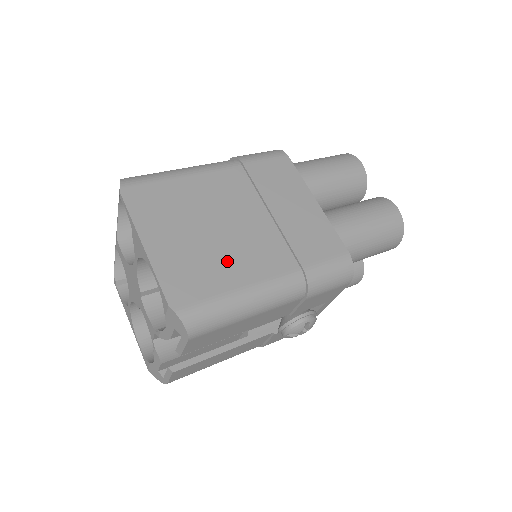
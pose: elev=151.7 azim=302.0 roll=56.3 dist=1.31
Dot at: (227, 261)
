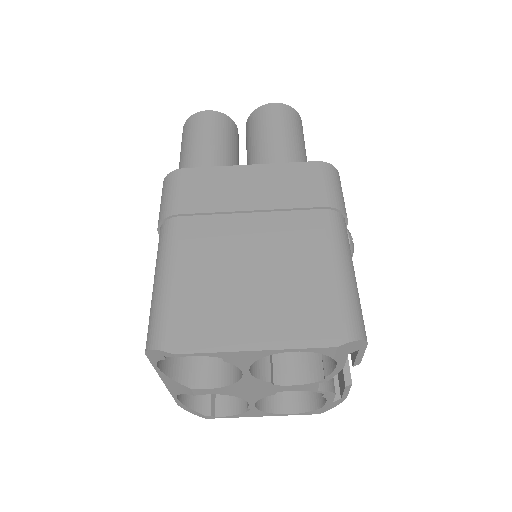
Dot at: (297, 273)
